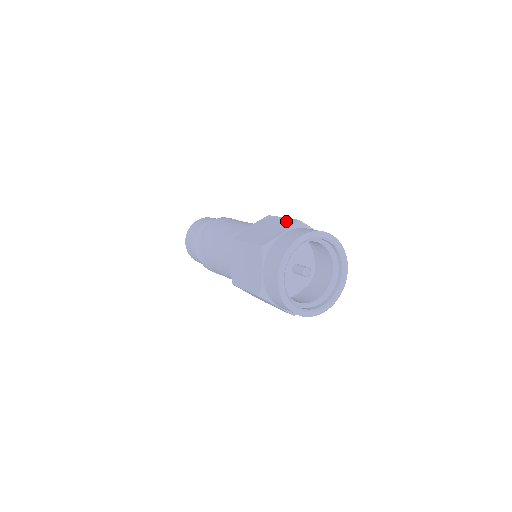
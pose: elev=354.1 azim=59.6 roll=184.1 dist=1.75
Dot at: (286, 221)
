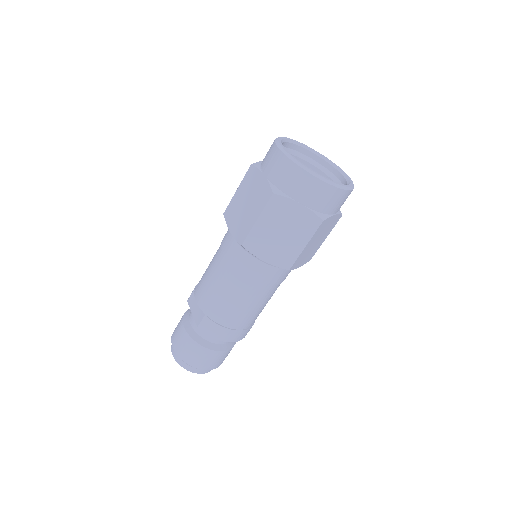
Dot at: occluded
